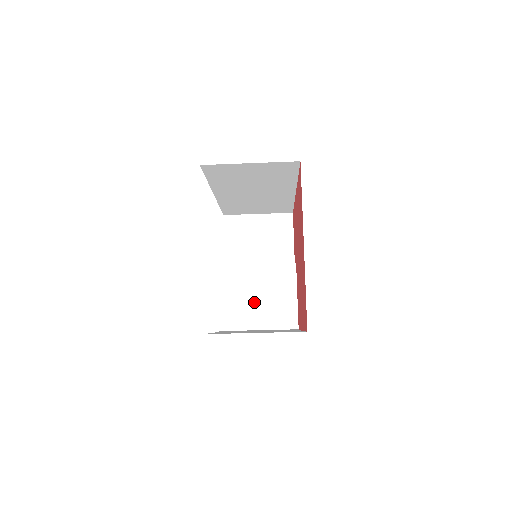
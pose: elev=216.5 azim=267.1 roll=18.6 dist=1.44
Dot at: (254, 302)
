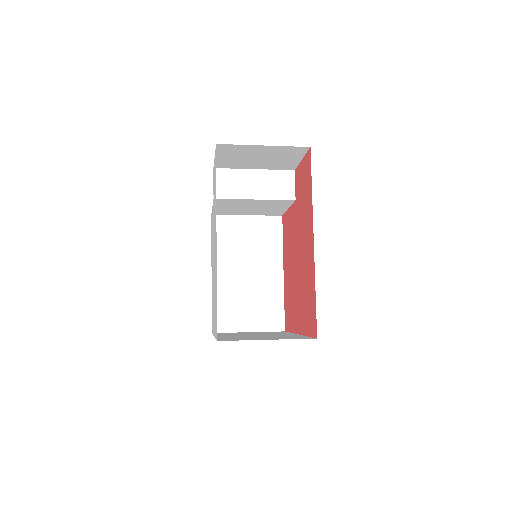
Dot at: (245, 209)
